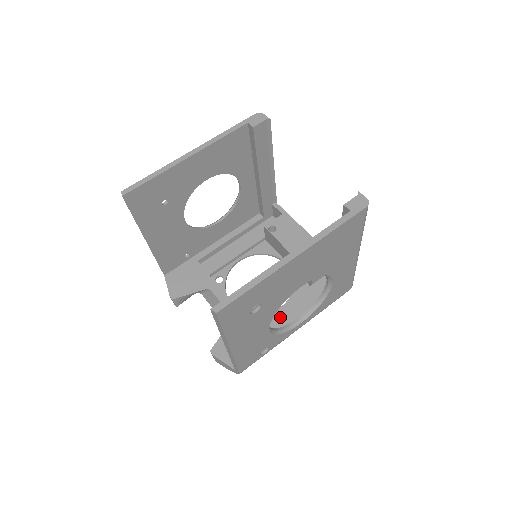
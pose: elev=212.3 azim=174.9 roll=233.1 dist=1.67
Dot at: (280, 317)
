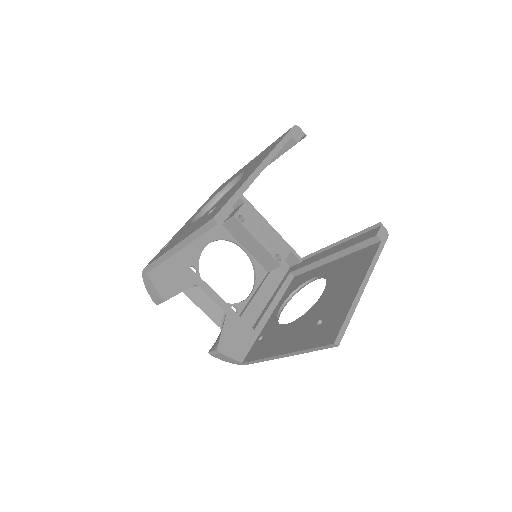
Dot at: (256, 305)
